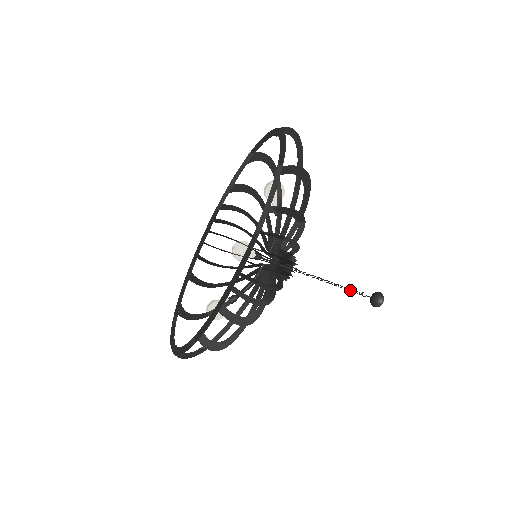
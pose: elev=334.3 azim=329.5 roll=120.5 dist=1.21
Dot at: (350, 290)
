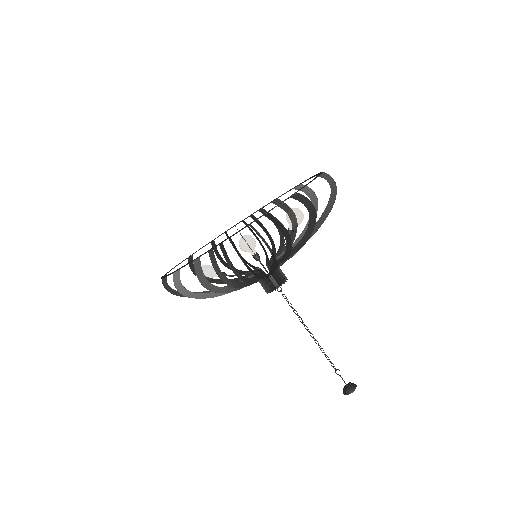
Dot at: (326, 355)
